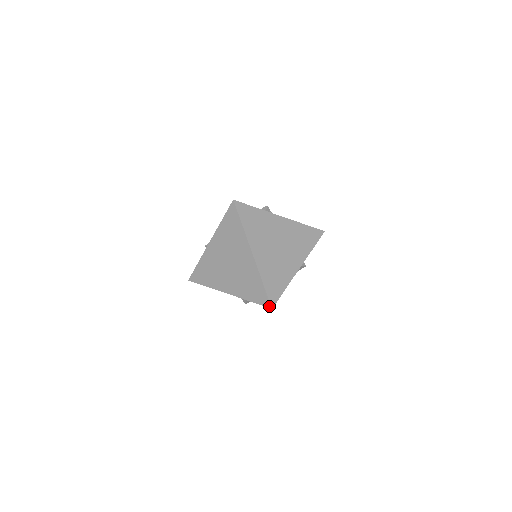
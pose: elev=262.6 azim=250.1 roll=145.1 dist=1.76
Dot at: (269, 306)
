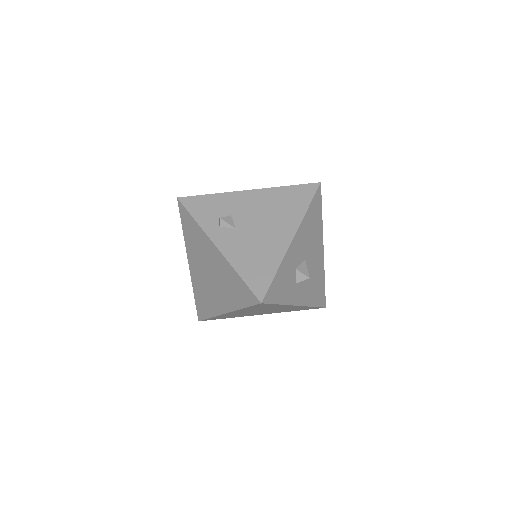
Dot at: (199, 319)
